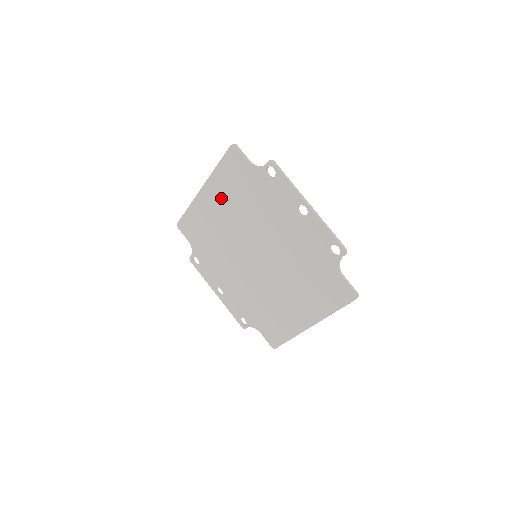
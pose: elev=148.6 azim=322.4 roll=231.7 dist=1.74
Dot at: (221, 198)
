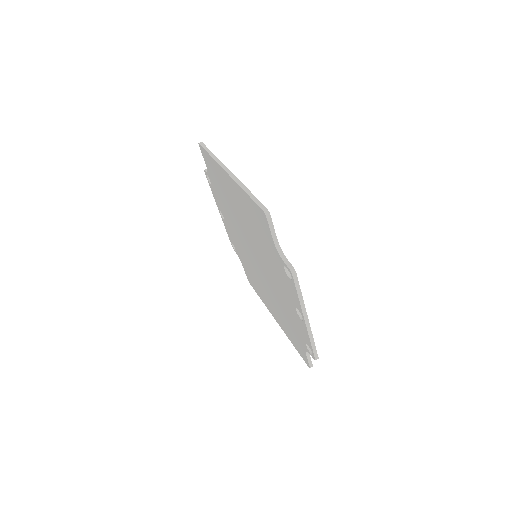
Dot at: (241, 204)
